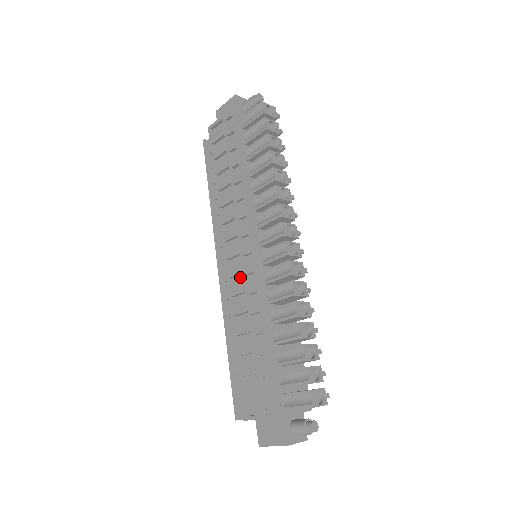
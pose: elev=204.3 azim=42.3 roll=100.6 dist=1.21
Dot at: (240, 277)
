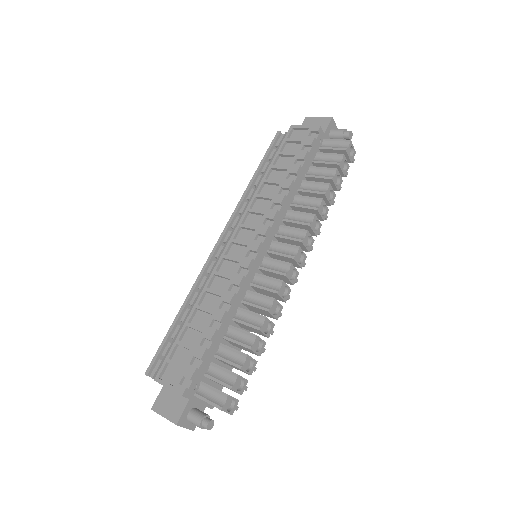
Dot at: (233, 264)
